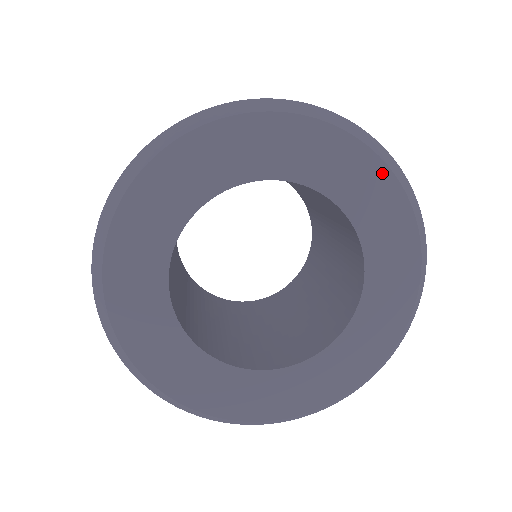
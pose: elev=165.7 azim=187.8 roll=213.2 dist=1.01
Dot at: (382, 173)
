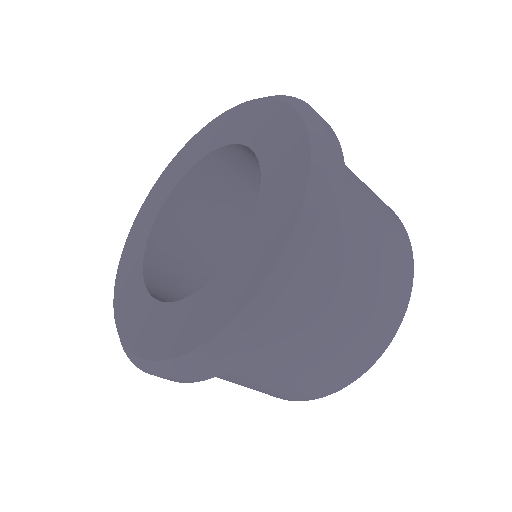
Dot at: (204, 131)
